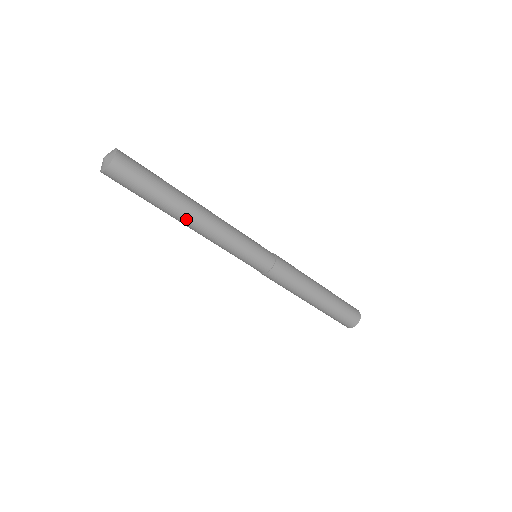
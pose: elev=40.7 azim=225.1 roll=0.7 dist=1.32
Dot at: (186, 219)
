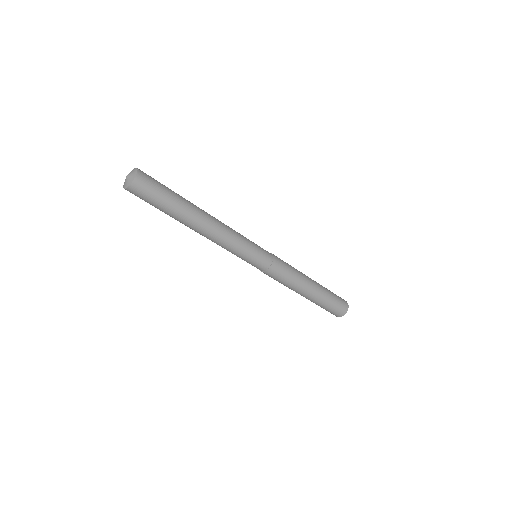
Dot at: (193, 228)
